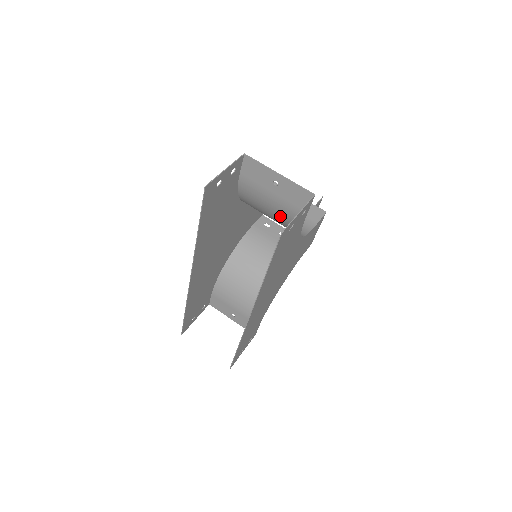
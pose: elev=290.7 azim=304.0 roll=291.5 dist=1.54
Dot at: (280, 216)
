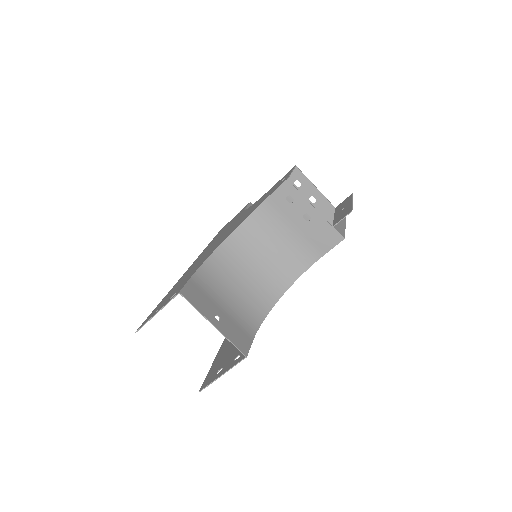
Dot at: (243, 304)
